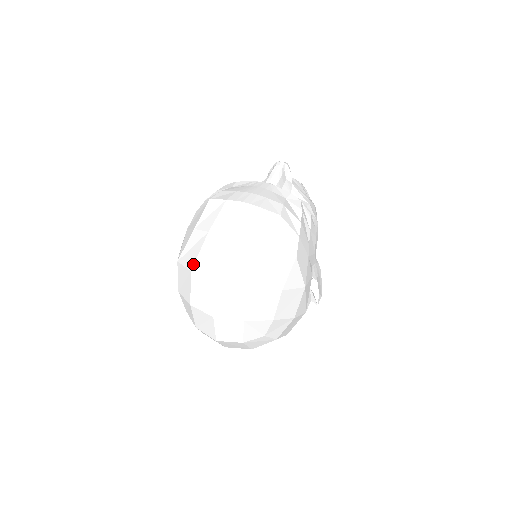
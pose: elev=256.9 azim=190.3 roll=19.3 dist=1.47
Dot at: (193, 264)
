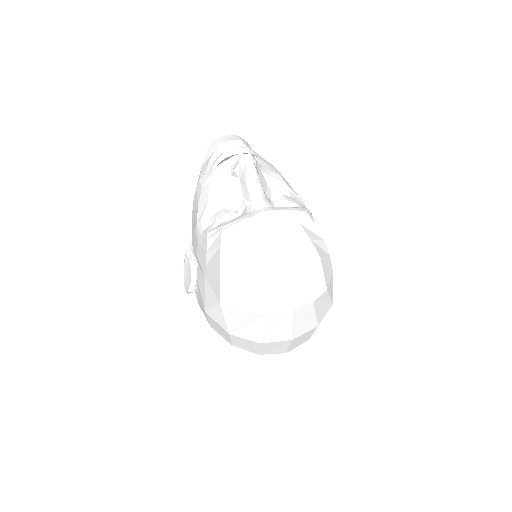
Dot at: (261, 339)
